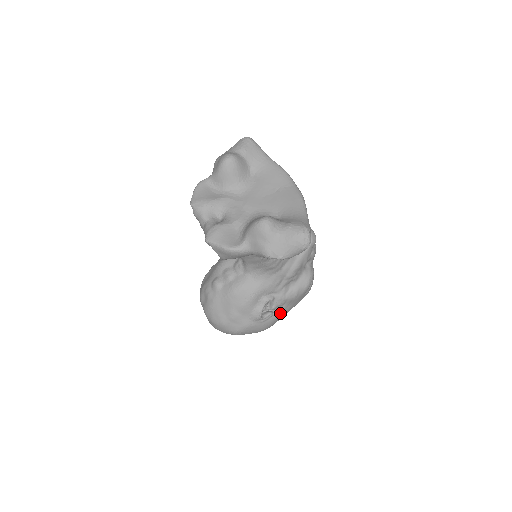
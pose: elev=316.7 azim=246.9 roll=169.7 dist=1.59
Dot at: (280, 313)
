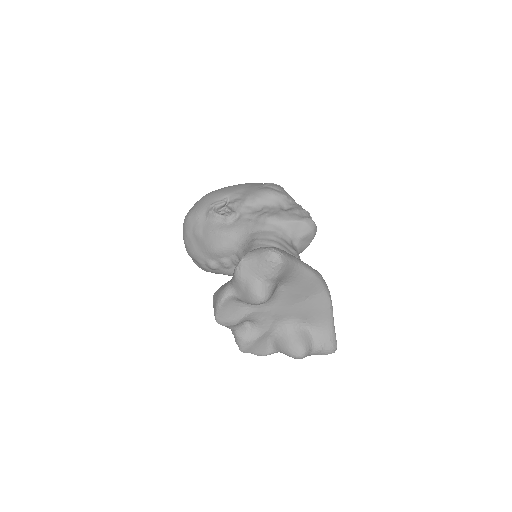
Dot at: occluded
